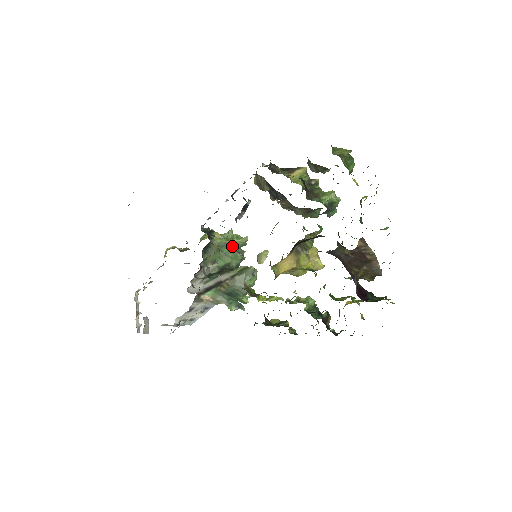
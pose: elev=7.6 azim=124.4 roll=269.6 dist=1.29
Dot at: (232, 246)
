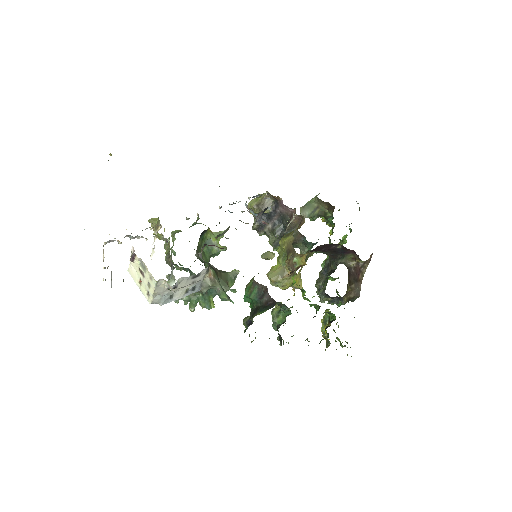
Dot at: (212, 248)
